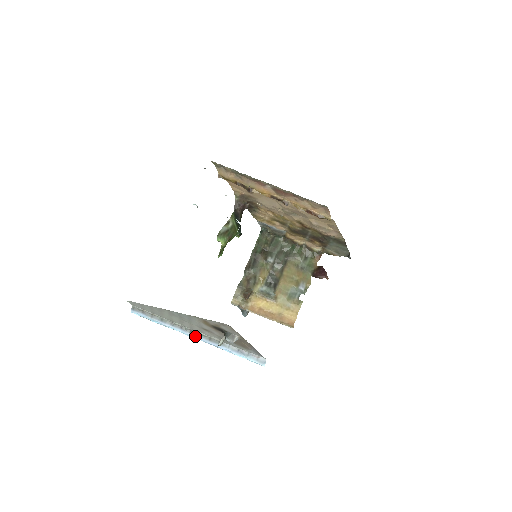
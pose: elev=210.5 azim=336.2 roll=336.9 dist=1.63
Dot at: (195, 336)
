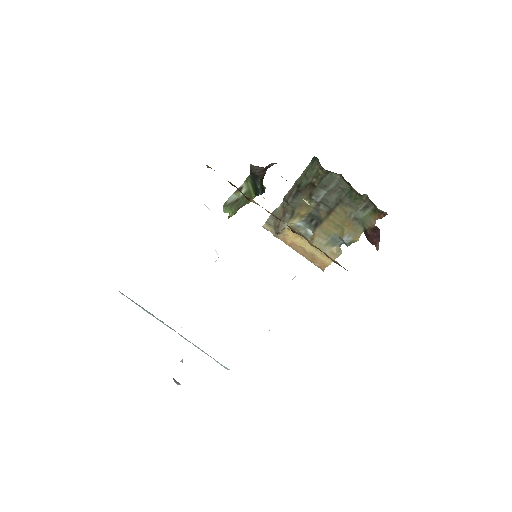
Dot at: occluded
